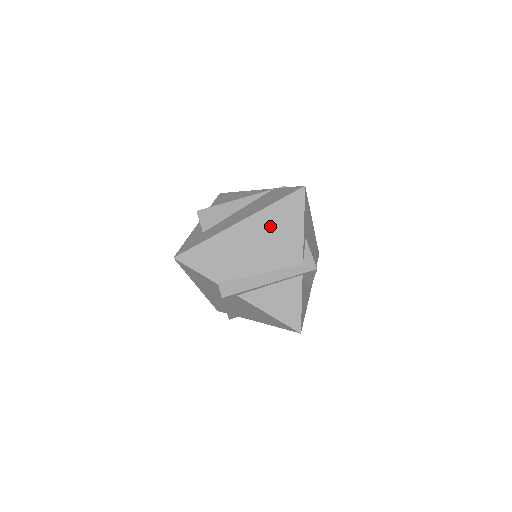
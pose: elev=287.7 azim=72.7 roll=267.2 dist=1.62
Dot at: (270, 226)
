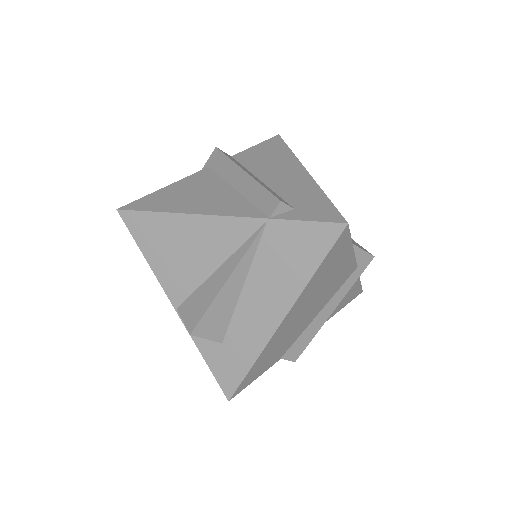
Dot at: (316, 288)
